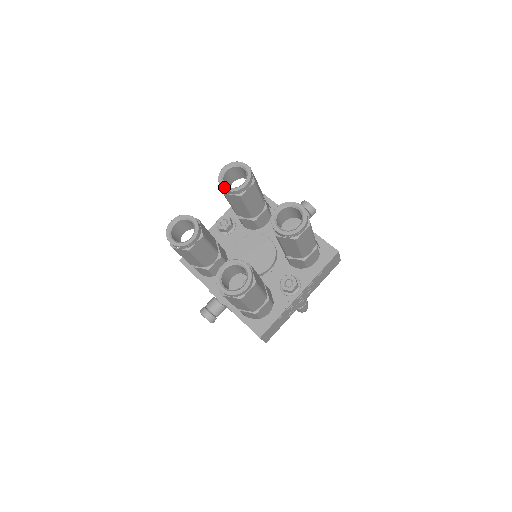
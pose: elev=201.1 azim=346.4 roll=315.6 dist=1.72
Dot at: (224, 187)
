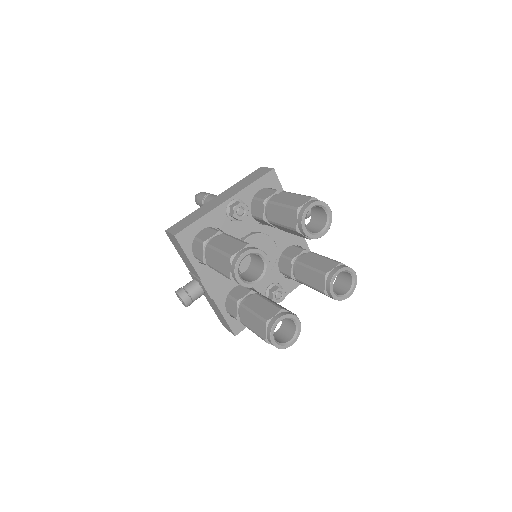
Dot at: (305, 230)
